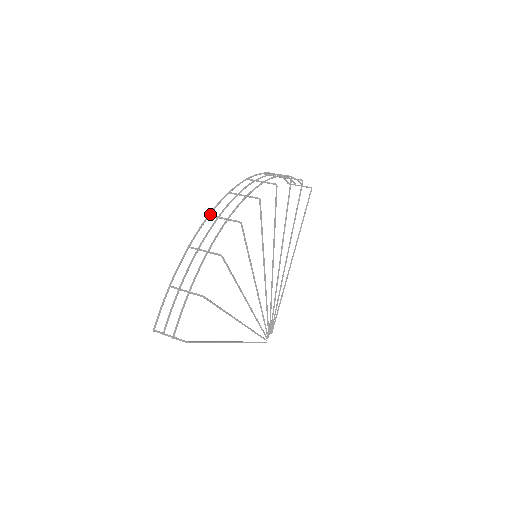
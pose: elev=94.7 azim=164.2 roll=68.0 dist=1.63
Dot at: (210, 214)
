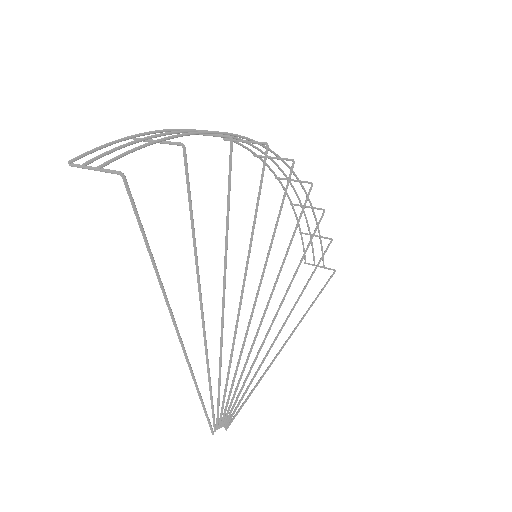
Dot at: occluded
